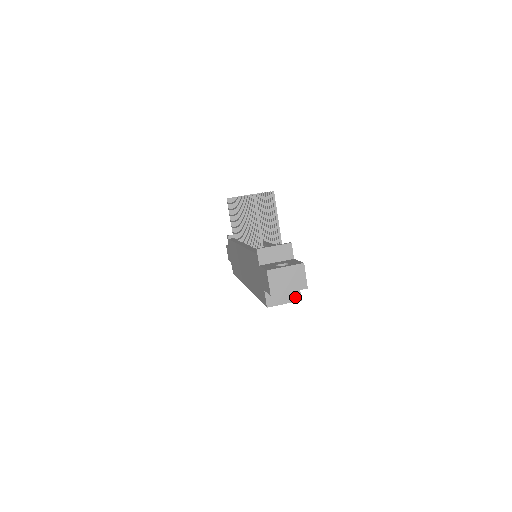
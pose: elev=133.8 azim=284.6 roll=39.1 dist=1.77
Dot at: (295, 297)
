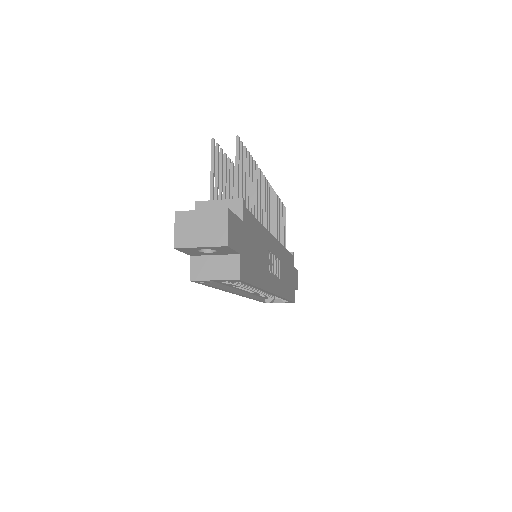
Dot at: (231, 273)
